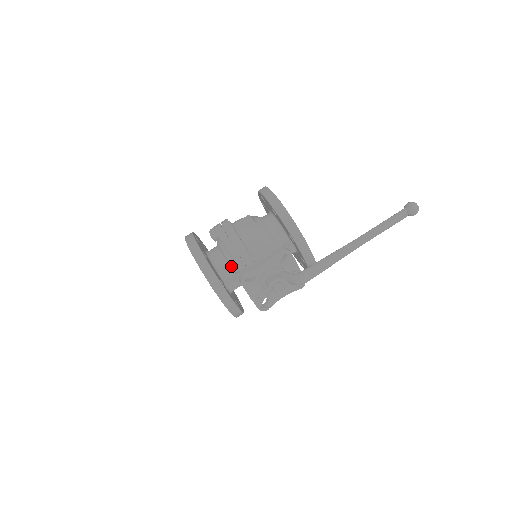
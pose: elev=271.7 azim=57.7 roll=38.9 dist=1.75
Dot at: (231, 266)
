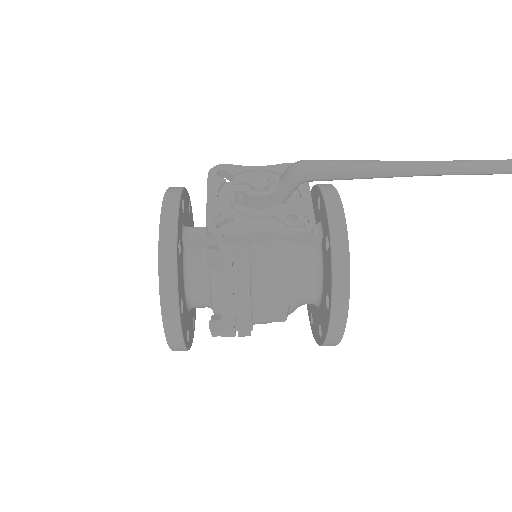
Dot at: occluded
